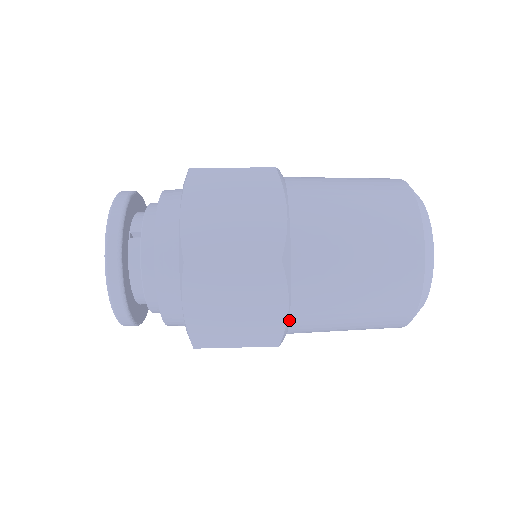
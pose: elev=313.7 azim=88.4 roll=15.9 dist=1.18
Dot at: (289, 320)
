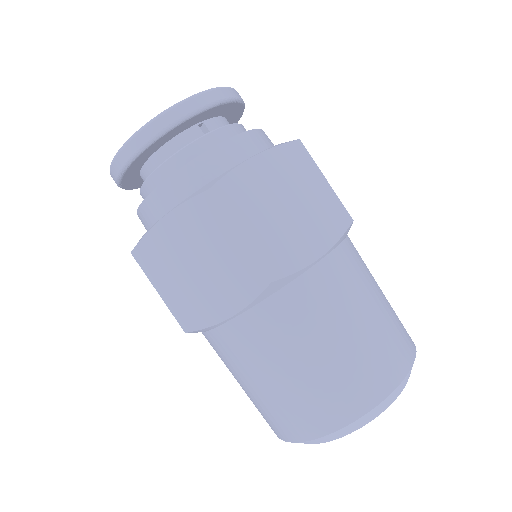
Dot at: (217, 326)
